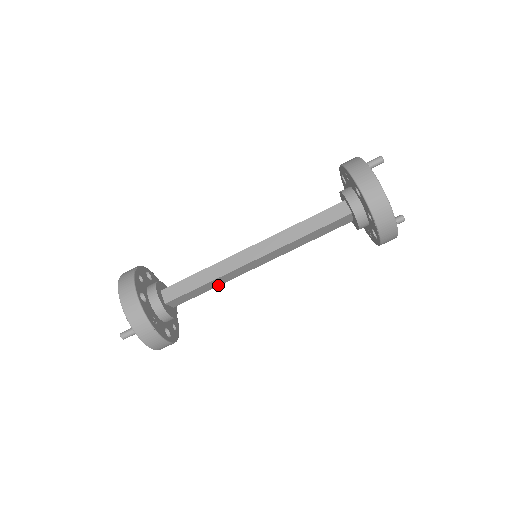
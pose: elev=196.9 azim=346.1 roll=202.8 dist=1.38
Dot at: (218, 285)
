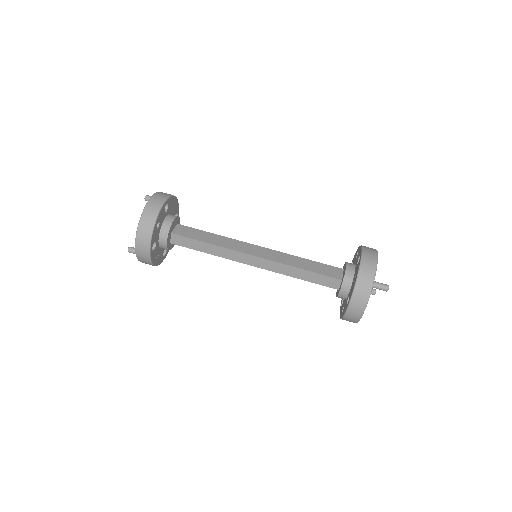
Dot at: occluded
